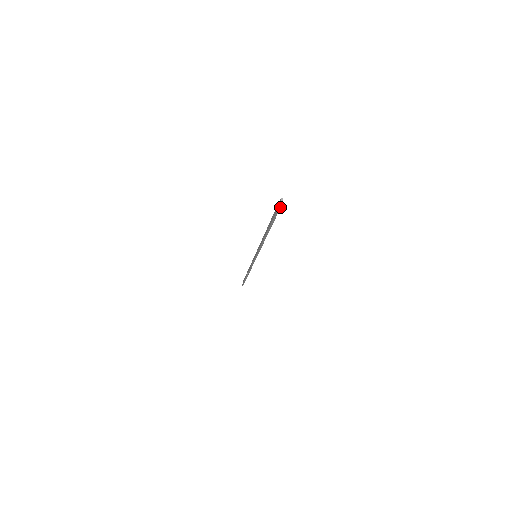
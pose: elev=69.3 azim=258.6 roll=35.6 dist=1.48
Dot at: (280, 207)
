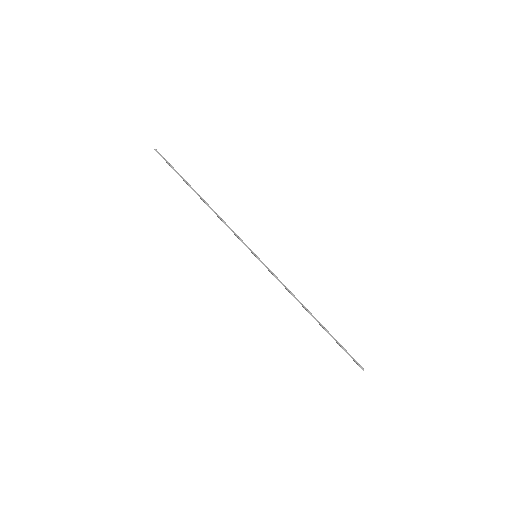
Dot at: (158, 152)
